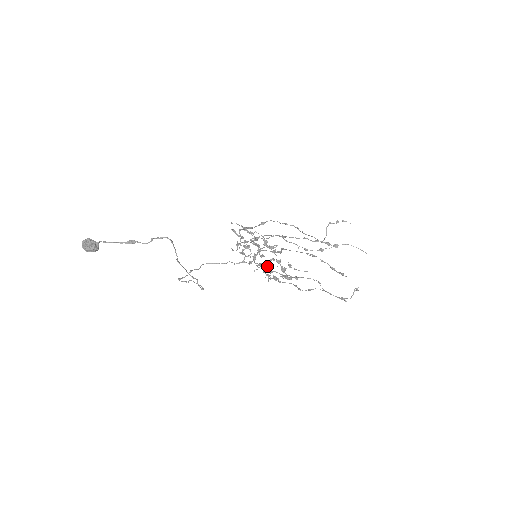
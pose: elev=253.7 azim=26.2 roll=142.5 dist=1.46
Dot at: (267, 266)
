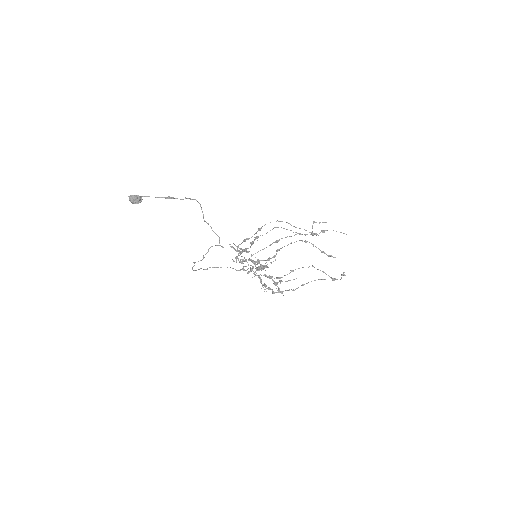
Dot at: (266, 265)
